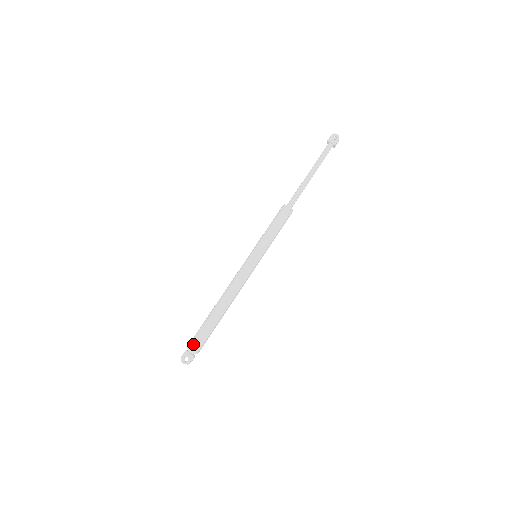
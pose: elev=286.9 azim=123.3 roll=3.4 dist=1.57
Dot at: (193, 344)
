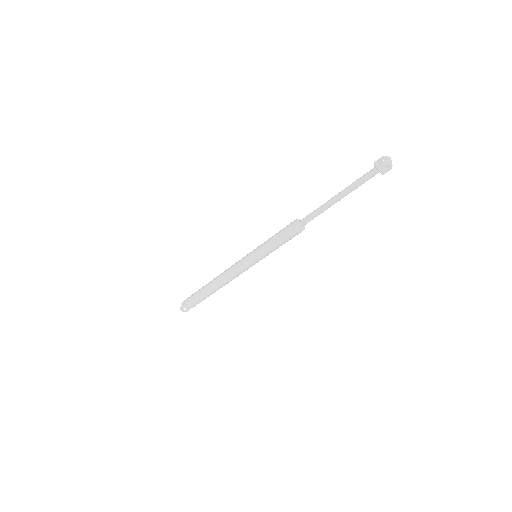
Dot at: (190, 304)
